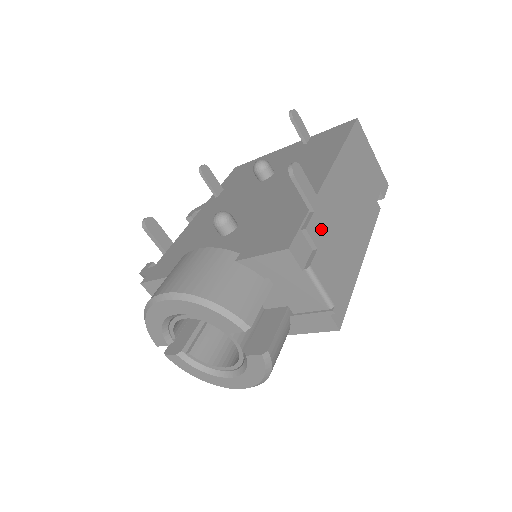
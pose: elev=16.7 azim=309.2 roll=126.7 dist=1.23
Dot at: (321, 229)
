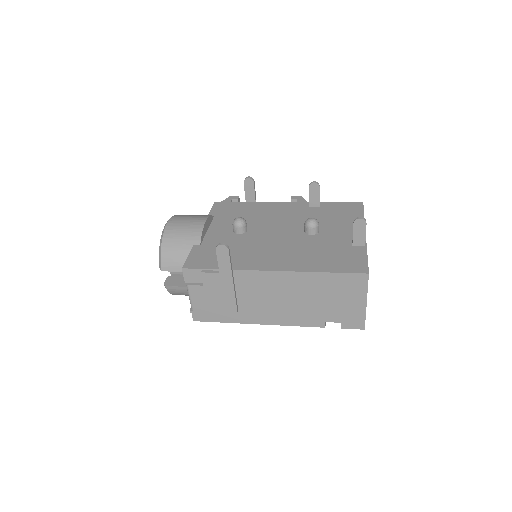
Dot at: (218, 282)
